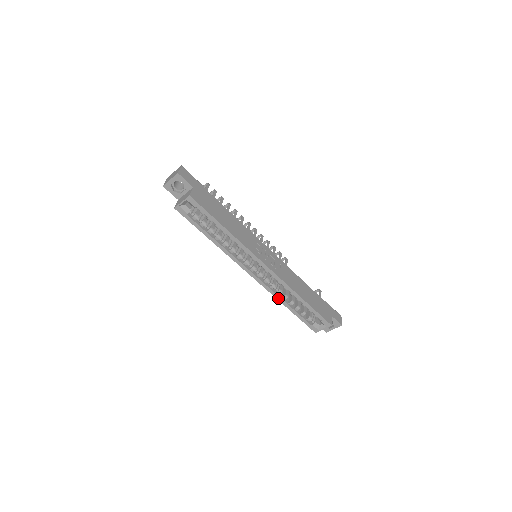
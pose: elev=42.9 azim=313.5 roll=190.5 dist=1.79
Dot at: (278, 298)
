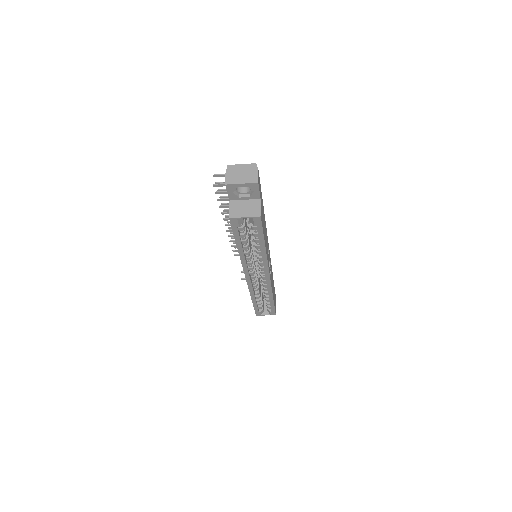
Dot at: (252, 294)
